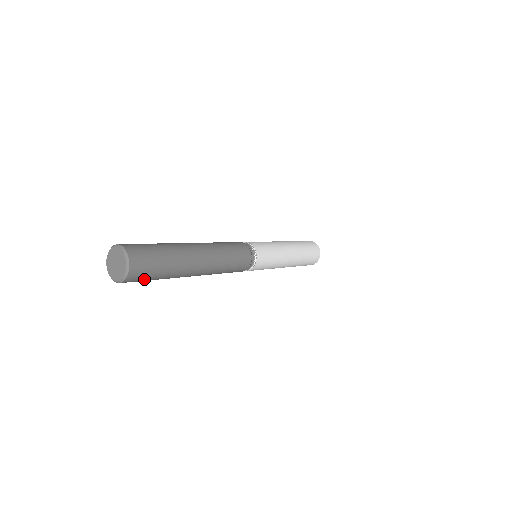
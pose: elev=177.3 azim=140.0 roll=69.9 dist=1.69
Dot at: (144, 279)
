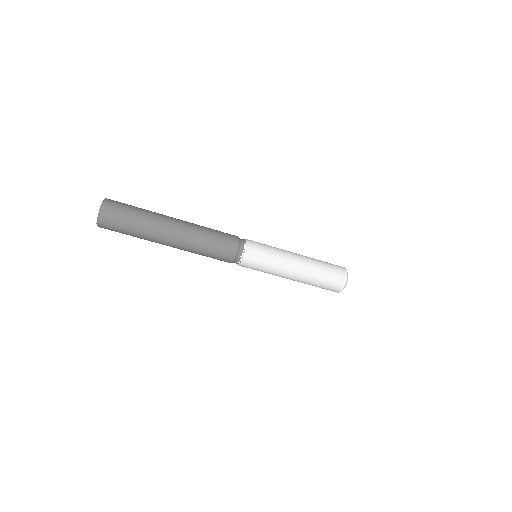
Dot at: (123, 208)
